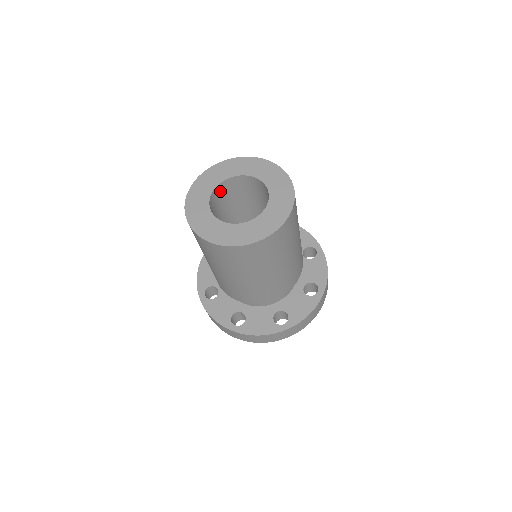
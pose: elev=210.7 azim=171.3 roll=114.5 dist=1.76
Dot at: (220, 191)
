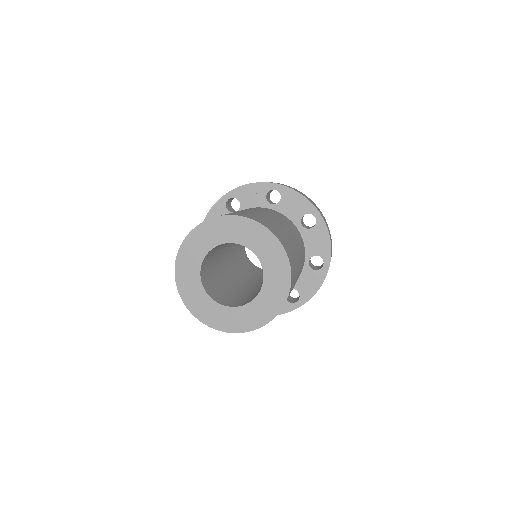
Dot at: (207, 256)
